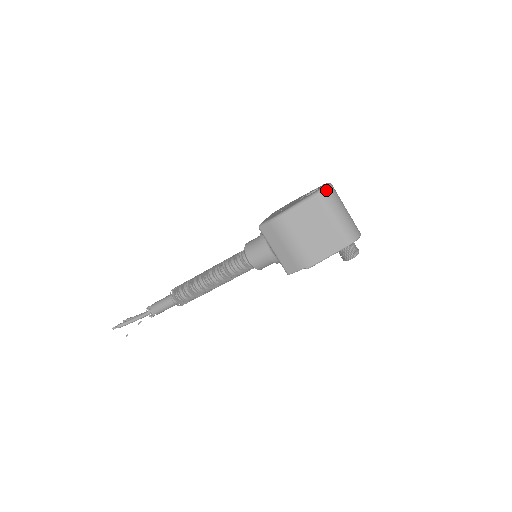
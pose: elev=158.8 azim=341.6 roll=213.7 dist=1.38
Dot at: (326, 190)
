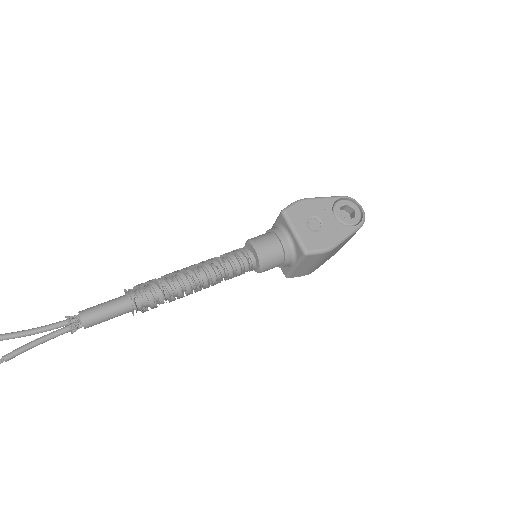
Dot at: occluded
